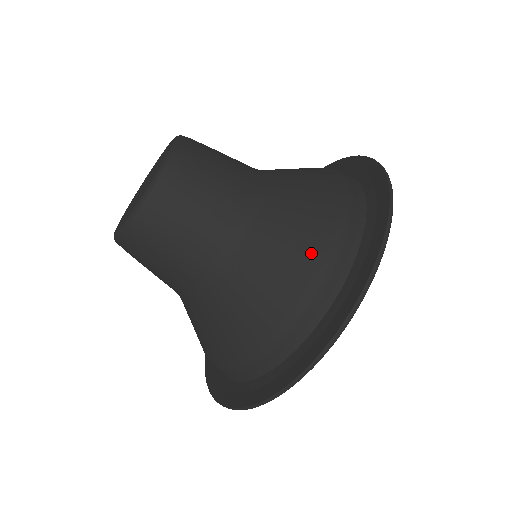
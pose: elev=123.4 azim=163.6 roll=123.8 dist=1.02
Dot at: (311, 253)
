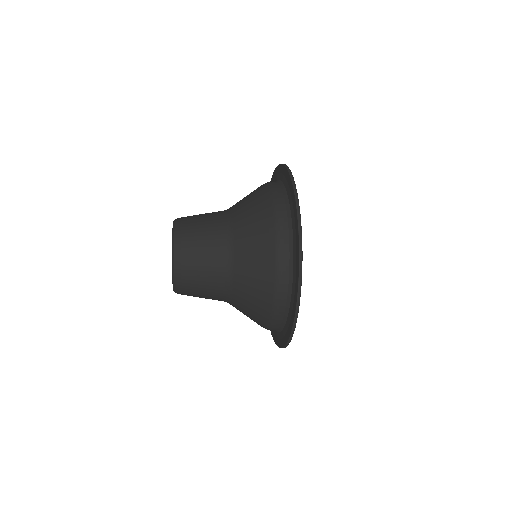
Dot at: (260, 189)
